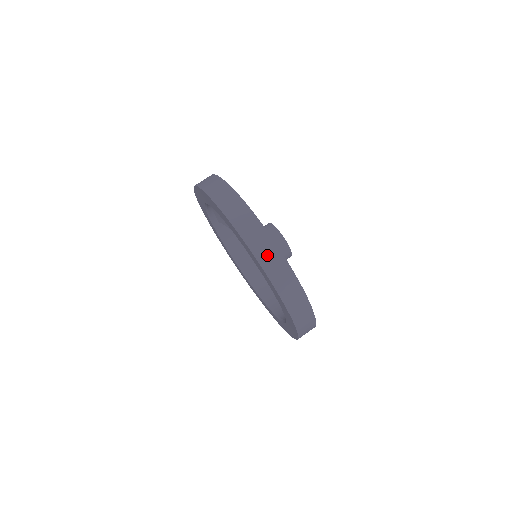
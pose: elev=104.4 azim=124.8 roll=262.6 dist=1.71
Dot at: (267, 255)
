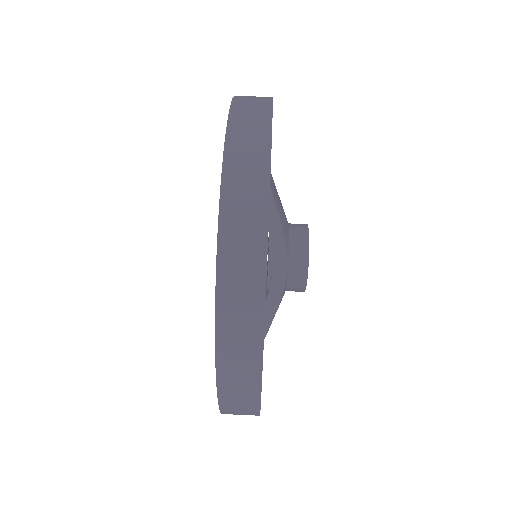
Dot at: (237, 386)
